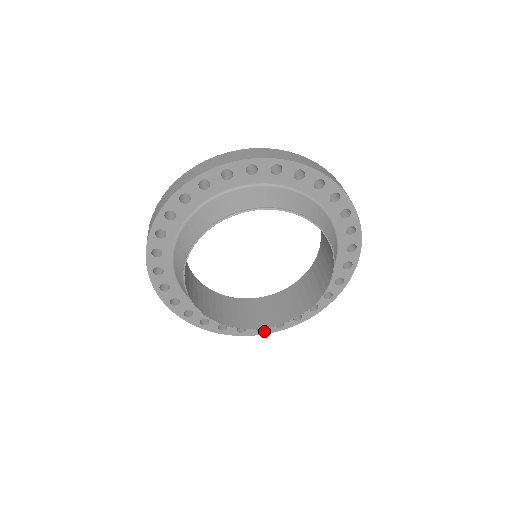
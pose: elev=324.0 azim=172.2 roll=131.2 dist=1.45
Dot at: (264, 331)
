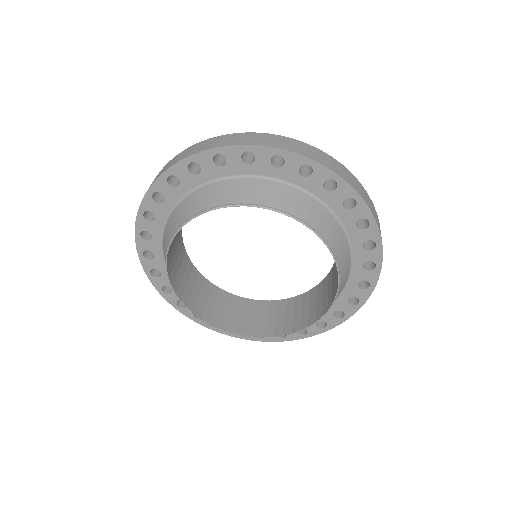
Dot at: (308, 333)
